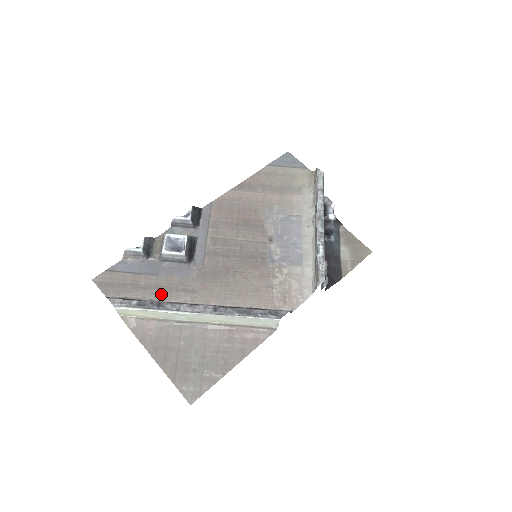
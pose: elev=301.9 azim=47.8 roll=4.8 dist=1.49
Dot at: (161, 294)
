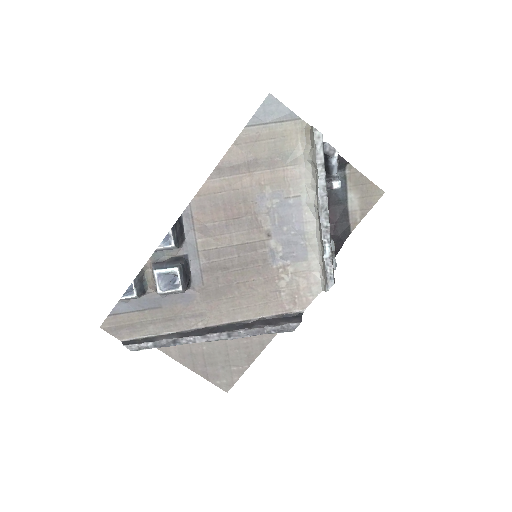
Dot at: (172, 325)
